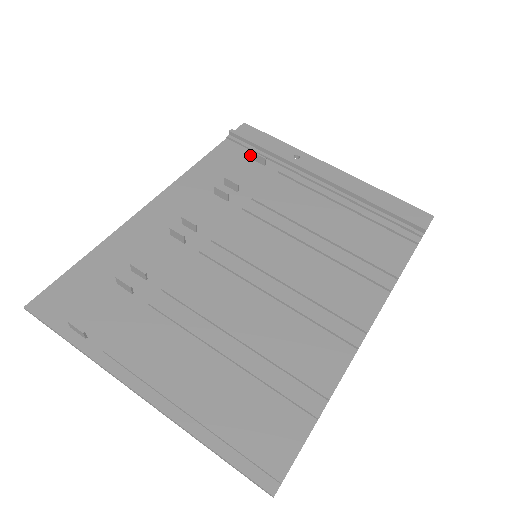
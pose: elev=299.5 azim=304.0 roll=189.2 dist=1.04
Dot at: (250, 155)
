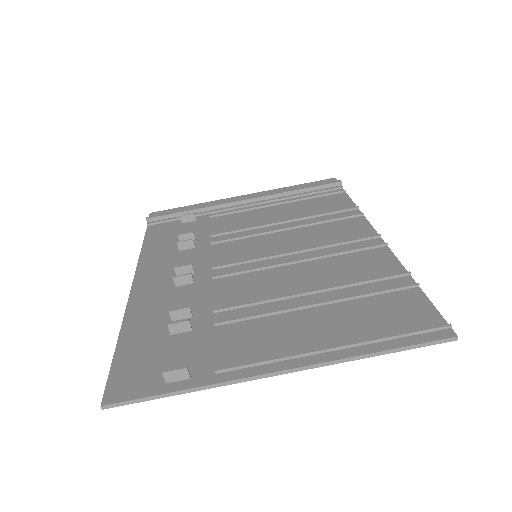
Dot at: (177, 222)
